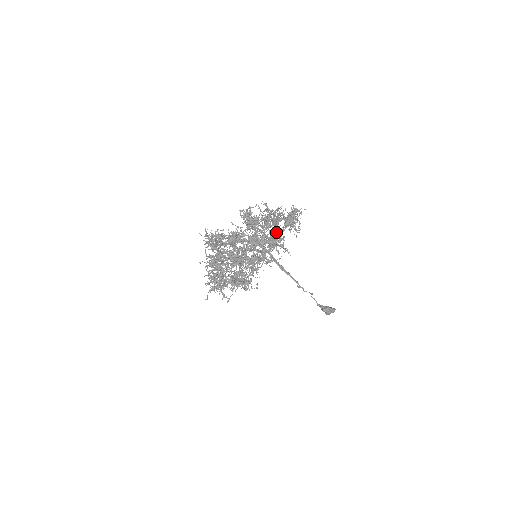
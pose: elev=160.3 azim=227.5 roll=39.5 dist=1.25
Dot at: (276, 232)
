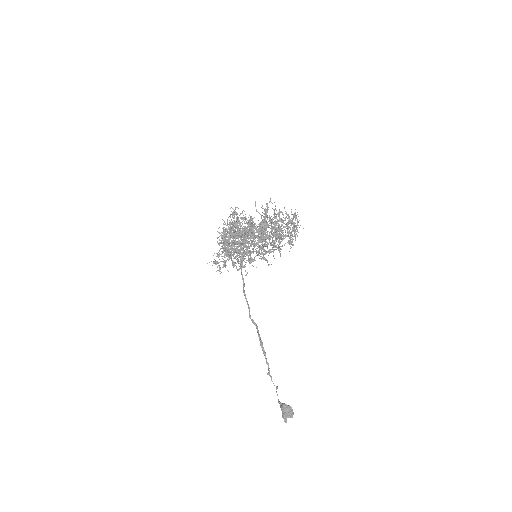
Dot at: (279, 231)
